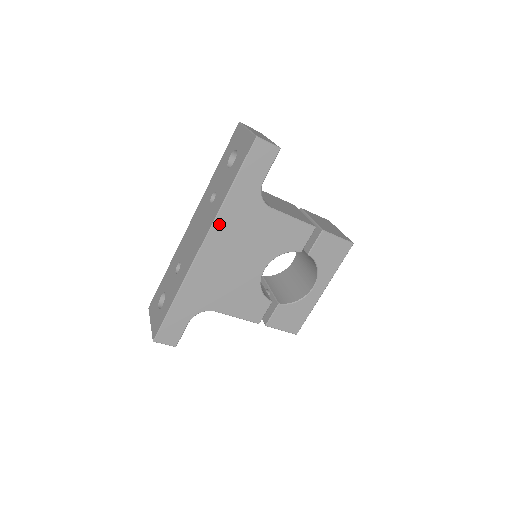
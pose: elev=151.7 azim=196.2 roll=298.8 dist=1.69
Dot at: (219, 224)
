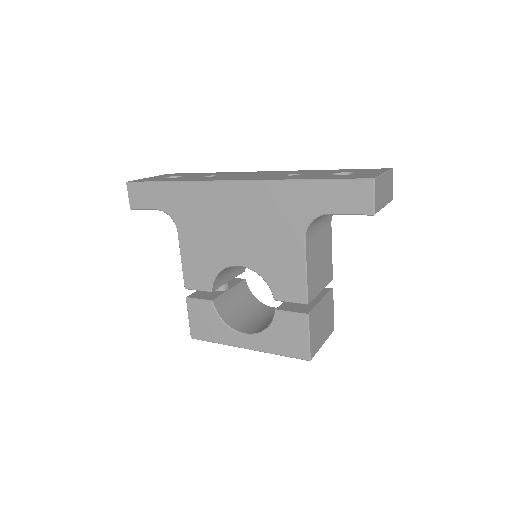
Dot at: (263, 188)
